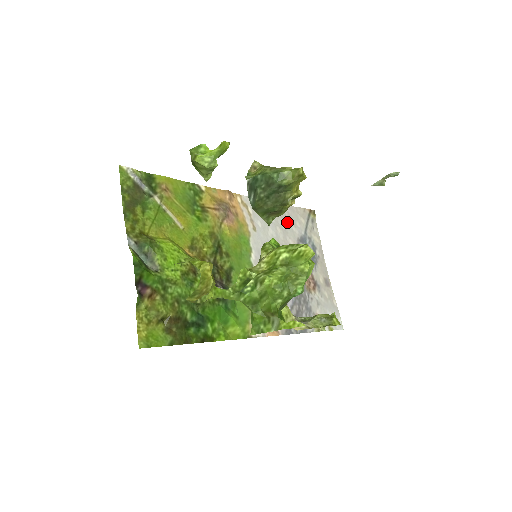
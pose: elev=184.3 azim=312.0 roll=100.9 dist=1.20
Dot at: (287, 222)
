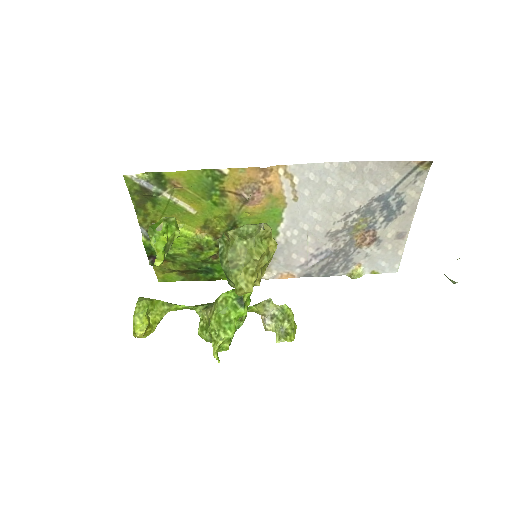
Dot at: (362, 181)
